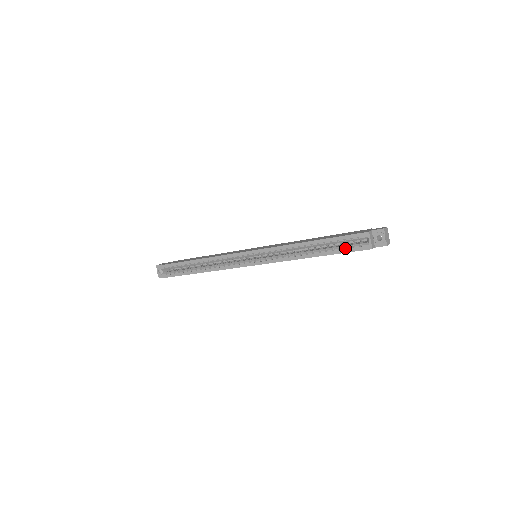
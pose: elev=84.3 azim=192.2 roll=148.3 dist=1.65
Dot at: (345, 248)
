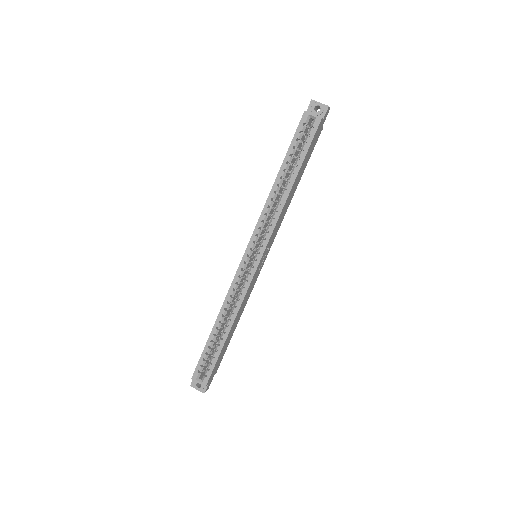
Dot at: (305, 145)
